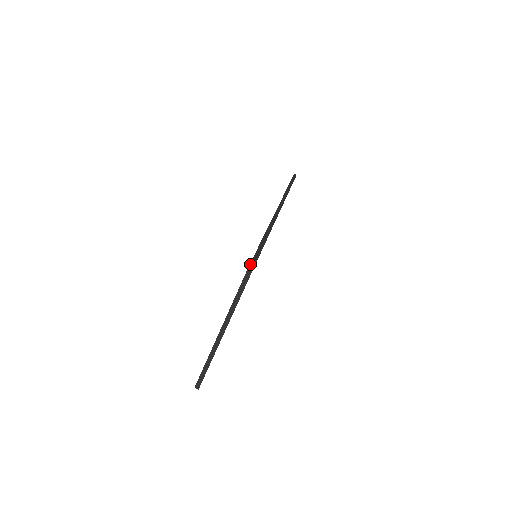
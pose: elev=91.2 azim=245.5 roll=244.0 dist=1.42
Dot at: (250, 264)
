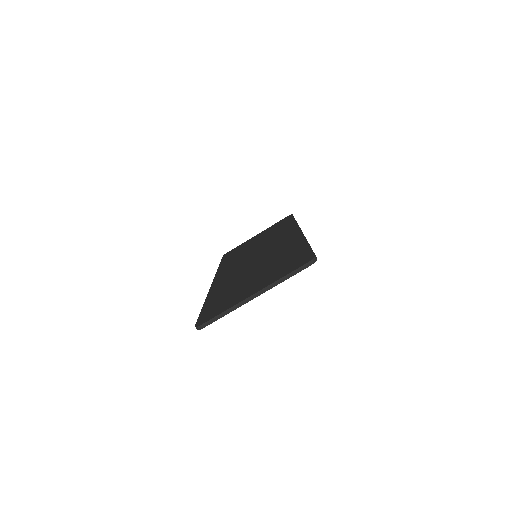
Dot at: (315, 256)
